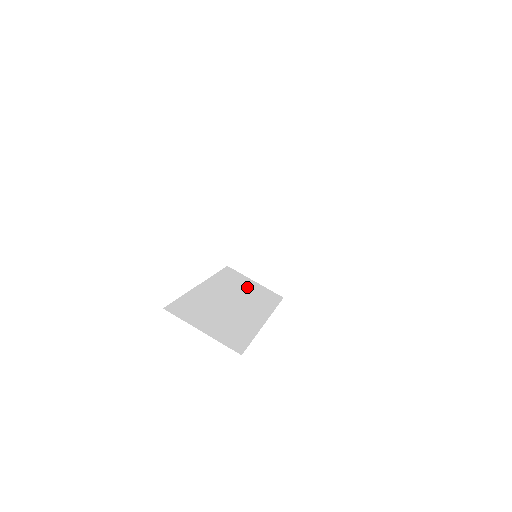
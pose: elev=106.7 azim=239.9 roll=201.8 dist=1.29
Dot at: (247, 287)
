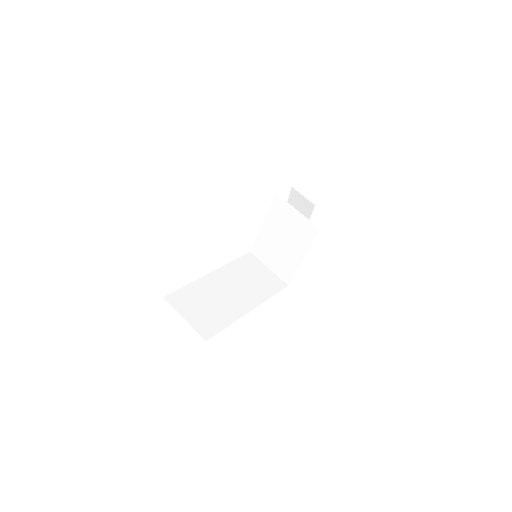
Dot at: (256, 275)
